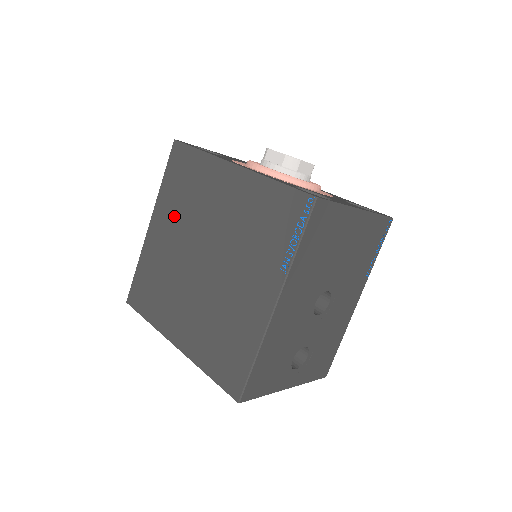
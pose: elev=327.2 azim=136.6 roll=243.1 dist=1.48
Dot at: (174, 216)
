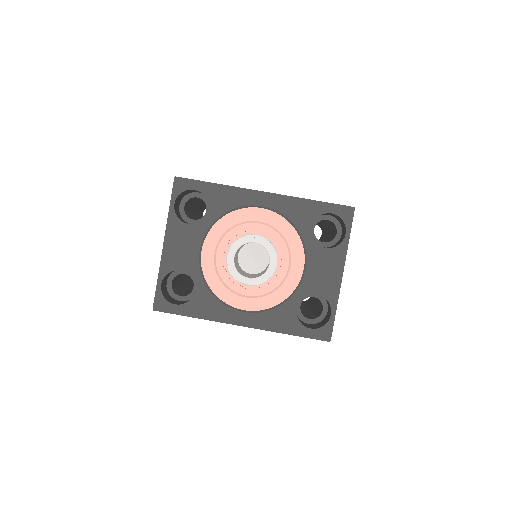
Dot at: occluded
